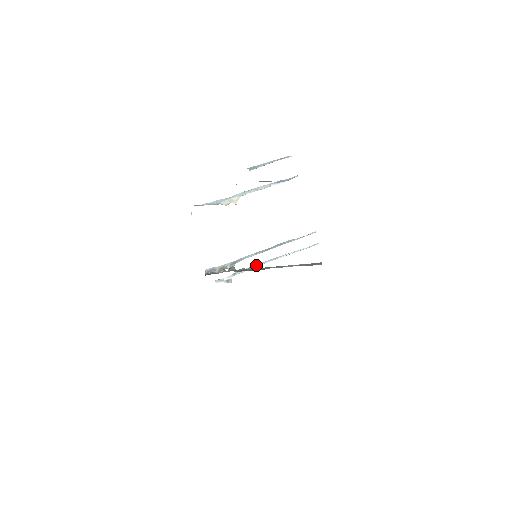
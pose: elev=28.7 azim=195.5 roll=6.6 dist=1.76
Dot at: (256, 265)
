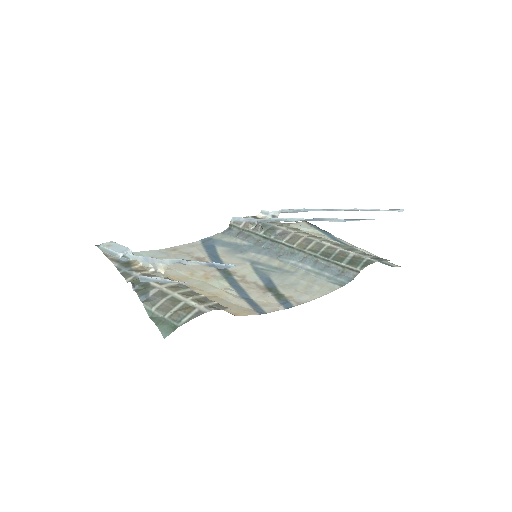
Dot at: (308, 210)
